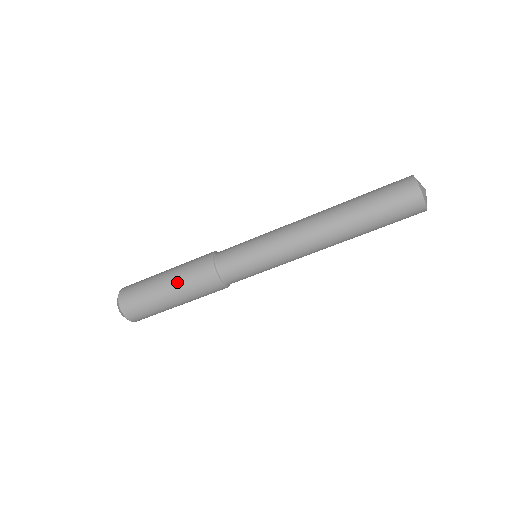
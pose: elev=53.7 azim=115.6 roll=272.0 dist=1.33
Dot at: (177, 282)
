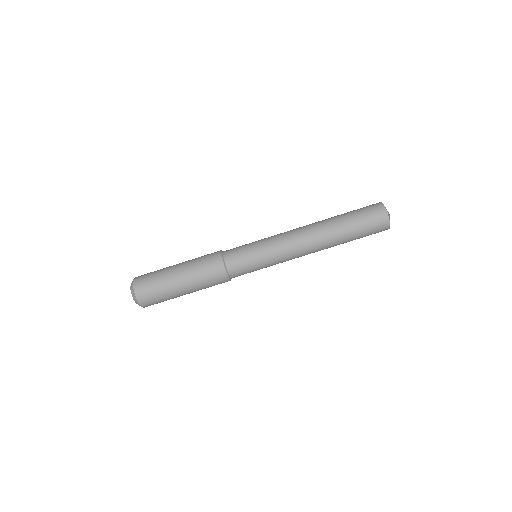
Dot at: (191, 278)
